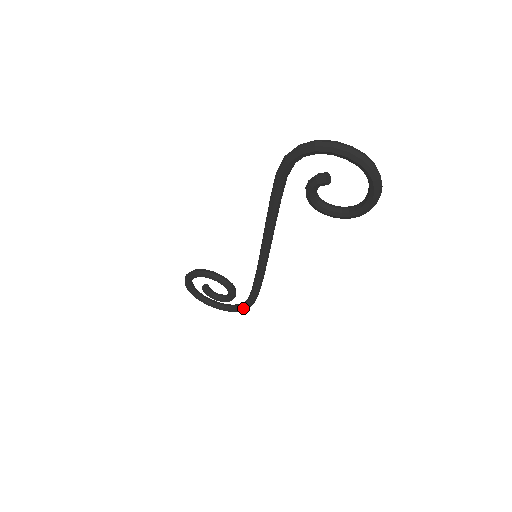
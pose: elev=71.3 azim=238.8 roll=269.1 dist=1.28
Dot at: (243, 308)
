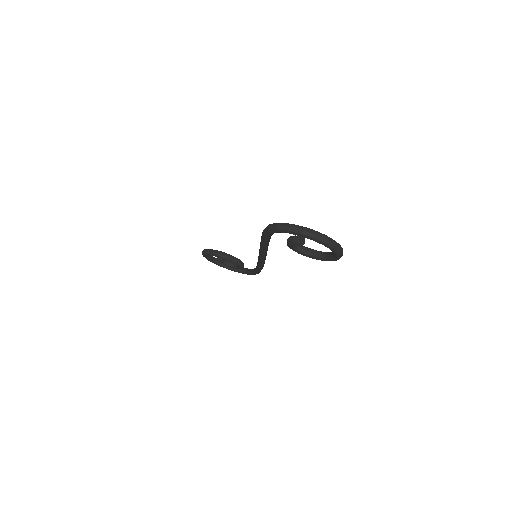
Dot at: (251, 274)
